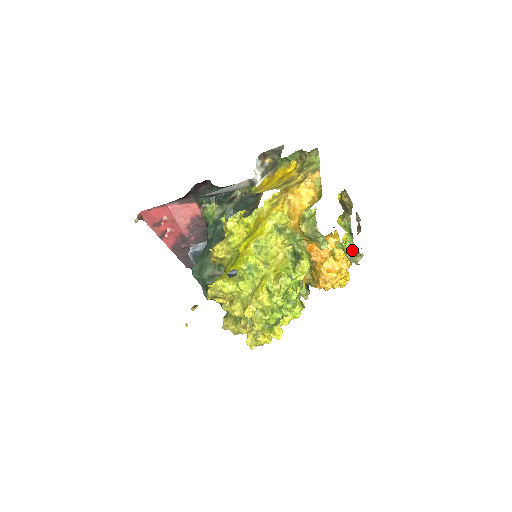
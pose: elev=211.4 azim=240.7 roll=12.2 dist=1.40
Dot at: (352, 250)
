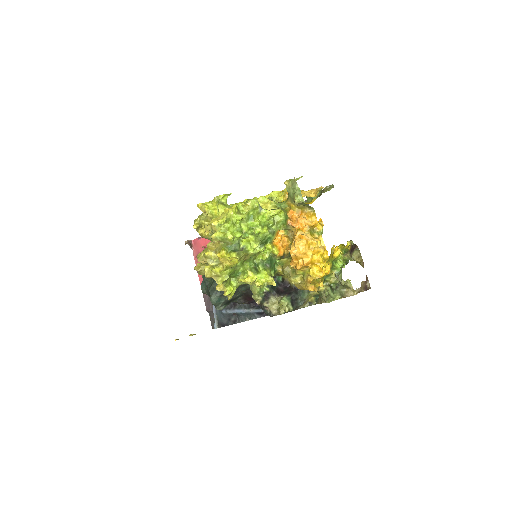
Dot at: (341, 269)
